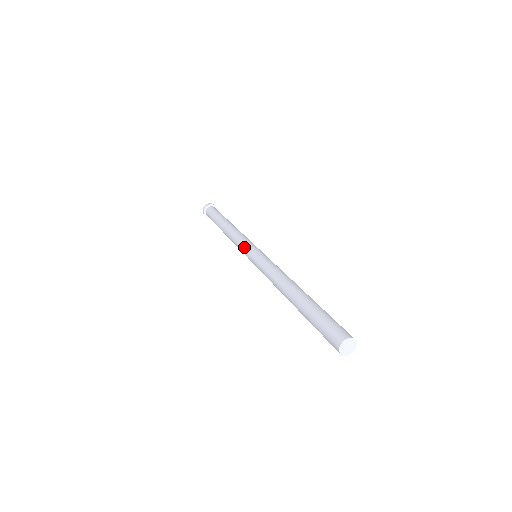
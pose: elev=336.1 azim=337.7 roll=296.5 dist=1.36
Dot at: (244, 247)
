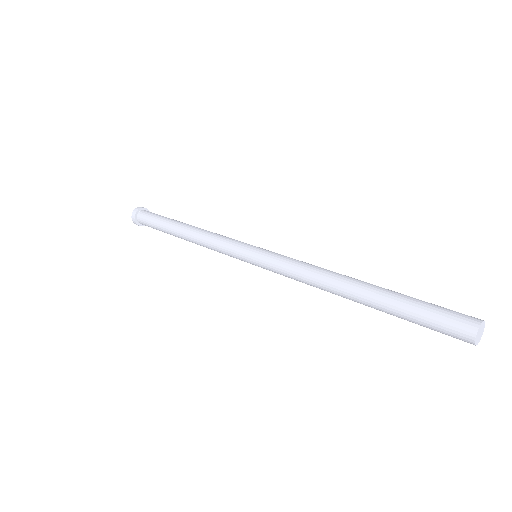
Dot at: (234, 256)
